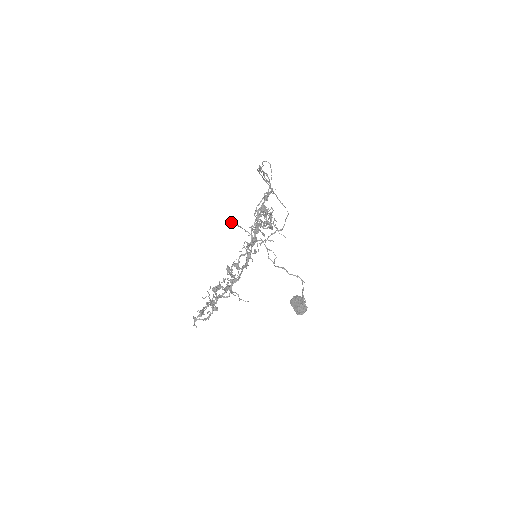
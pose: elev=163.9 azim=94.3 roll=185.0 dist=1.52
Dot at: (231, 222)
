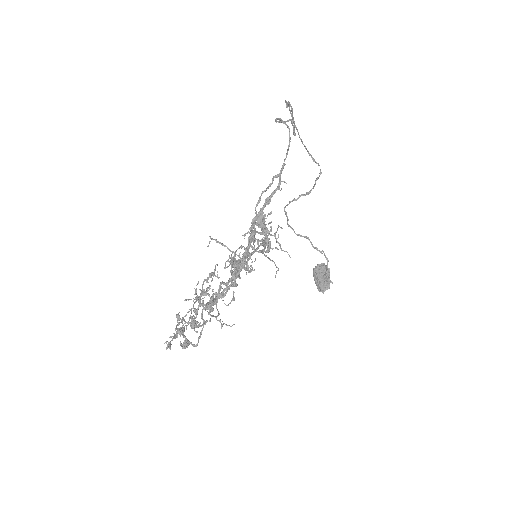
Dot at: (210, 241)
